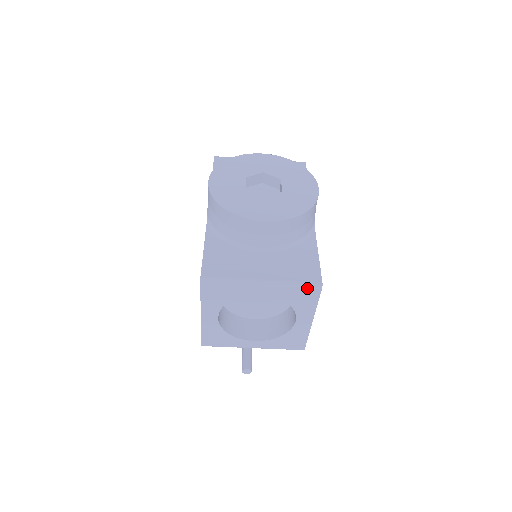
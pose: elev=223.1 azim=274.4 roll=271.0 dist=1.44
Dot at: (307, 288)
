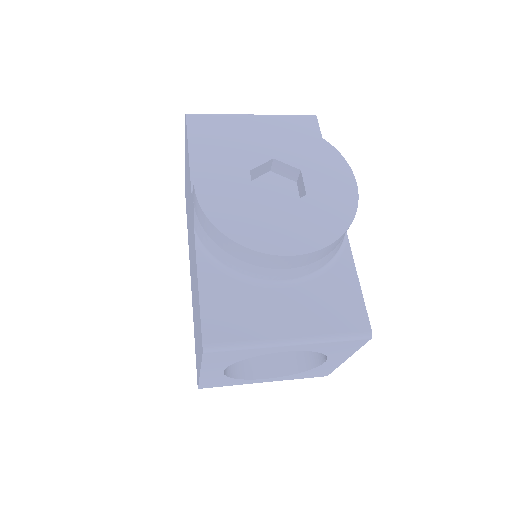
Dot at: (351, 340)
